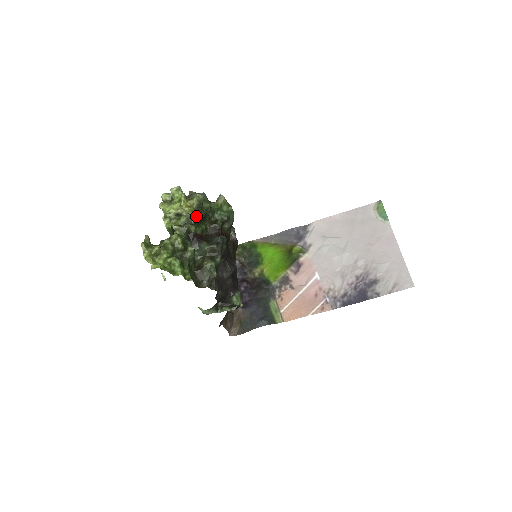
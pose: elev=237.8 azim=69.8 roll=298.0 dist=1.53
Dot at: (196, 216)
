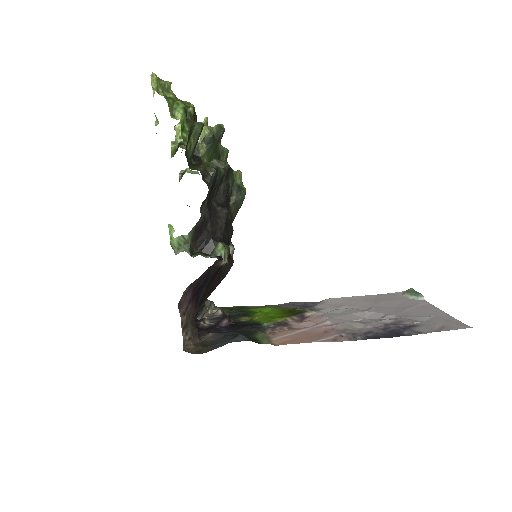
Dot at: (212, 134)
